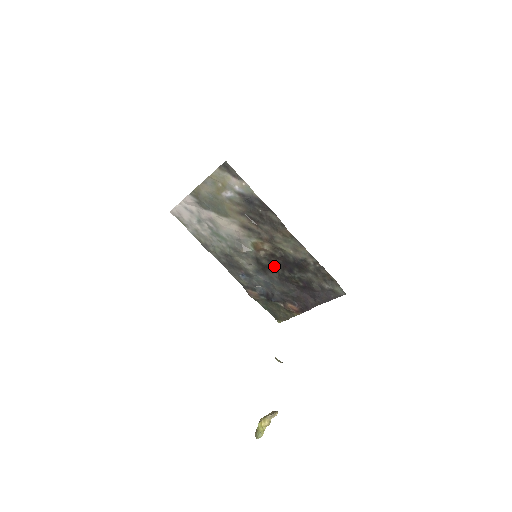
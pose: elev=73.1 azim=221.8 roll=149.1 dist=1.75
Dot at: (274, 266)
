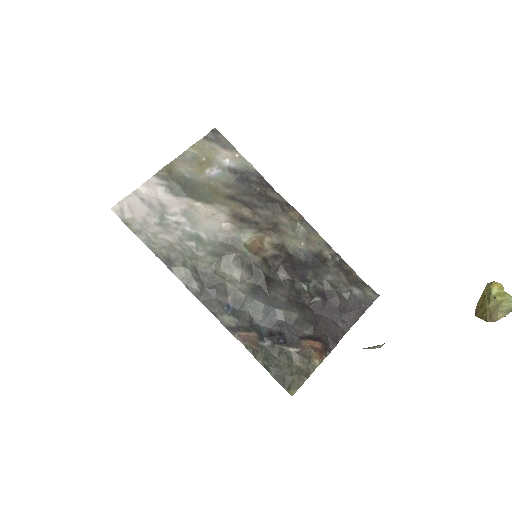
Dot at: (278, 277)
